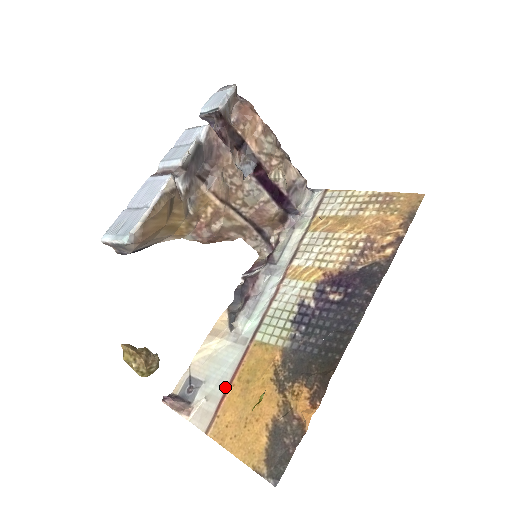
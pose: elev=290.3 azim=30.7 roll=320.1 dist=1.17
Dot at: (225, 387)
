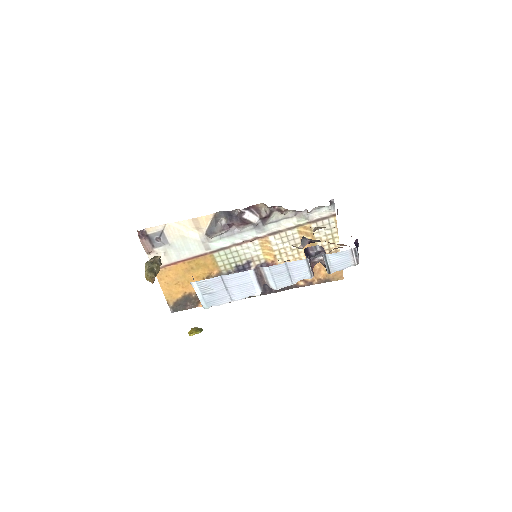
Dot at: (179, 260)
